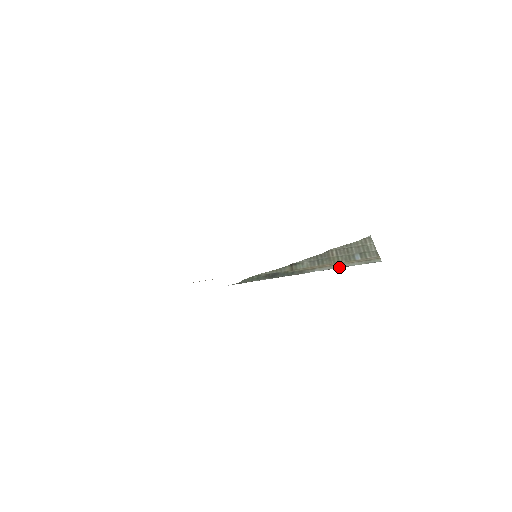
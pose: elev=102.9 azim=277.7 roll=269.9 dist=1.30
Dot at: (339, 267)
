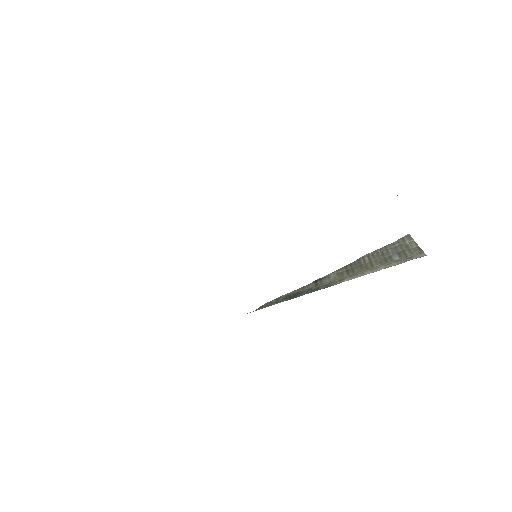
Dot at: (373, 272)
